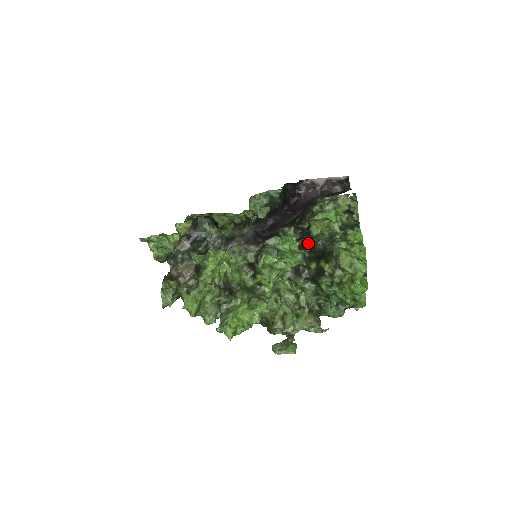
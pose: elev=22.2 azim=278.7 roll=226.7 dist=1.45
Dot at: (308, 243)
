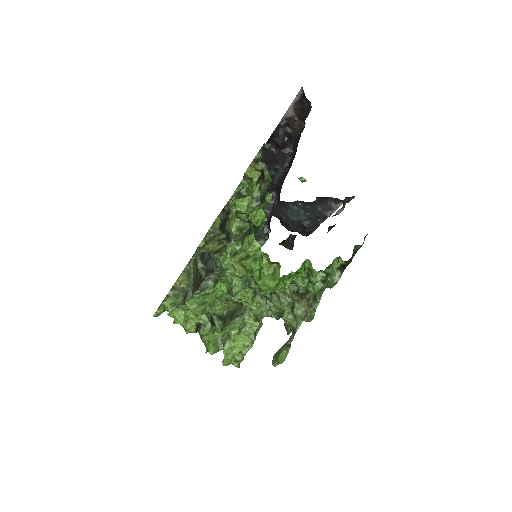
Dot at: occluded
